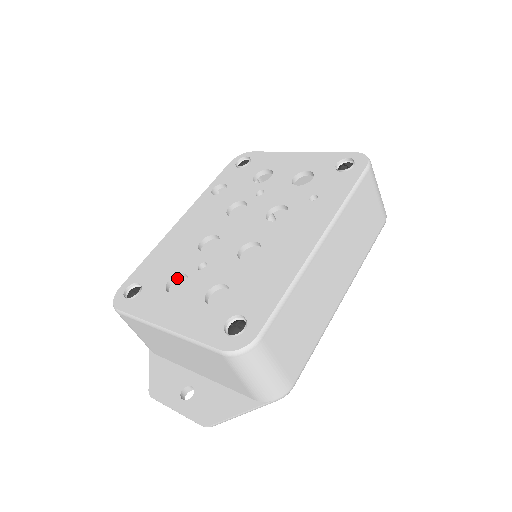
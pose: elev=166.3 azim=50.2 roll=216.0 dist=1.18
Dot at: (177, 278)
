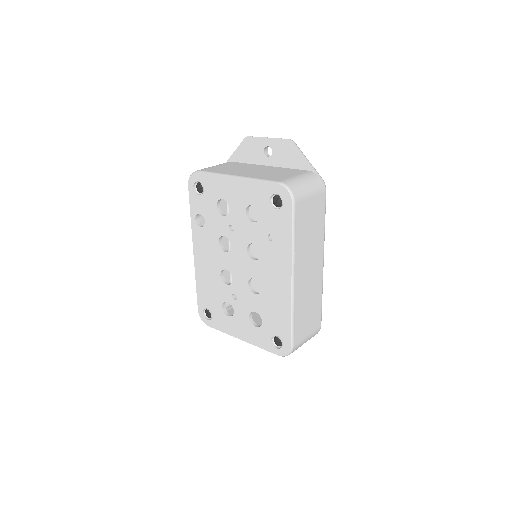
Dot at: occluded
